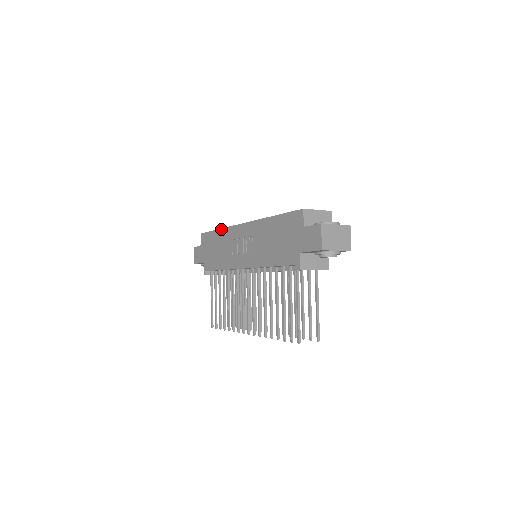
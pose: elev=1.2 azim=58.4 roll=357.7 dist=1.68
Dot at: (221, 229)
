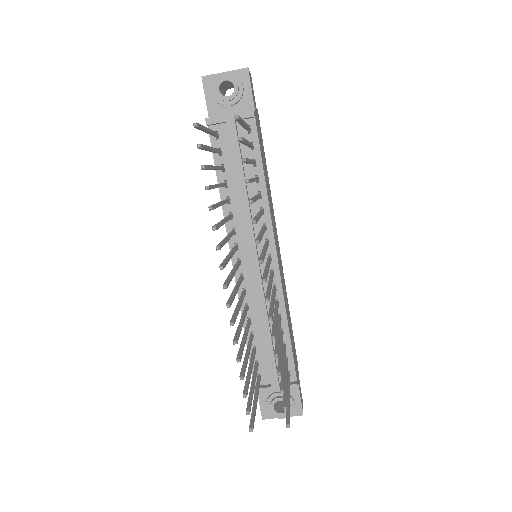
Dot at: occluded
